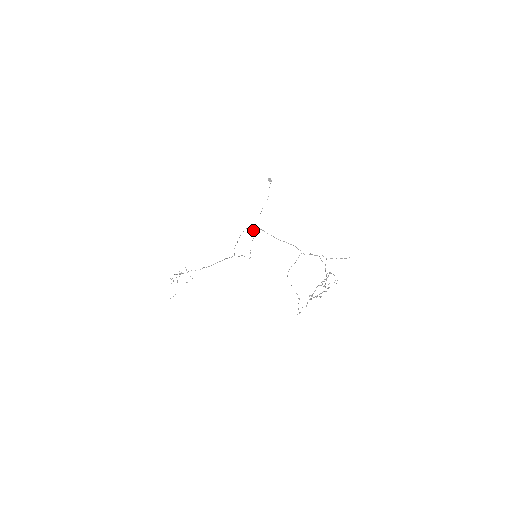
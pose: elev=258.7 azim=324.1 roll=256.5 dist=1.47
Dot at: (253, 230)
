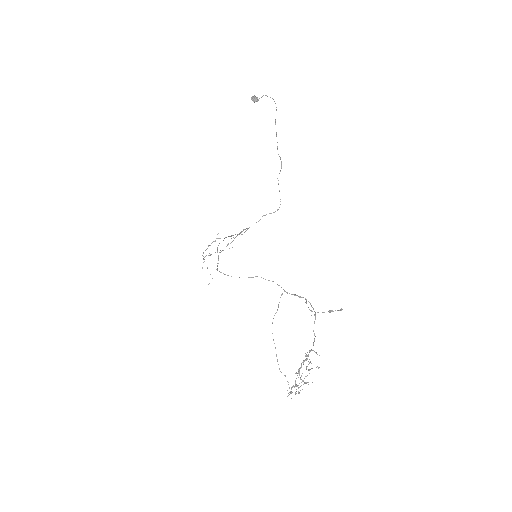
Dot at: occluded
